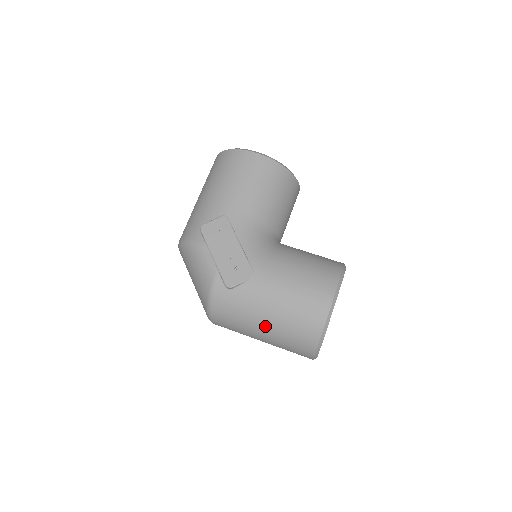
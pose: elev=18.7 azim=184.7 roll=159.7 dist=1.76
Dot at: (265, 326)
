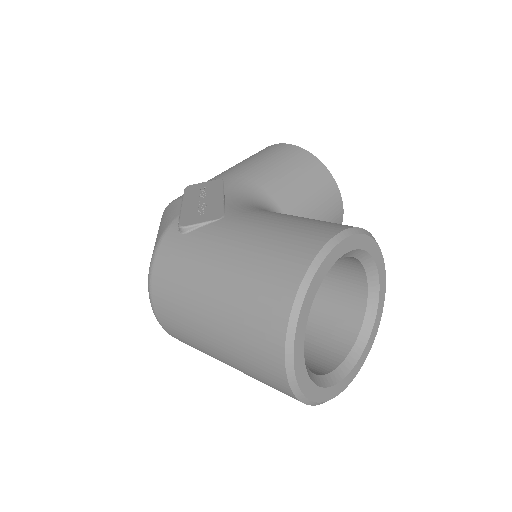
Dot at: (214, 287)
